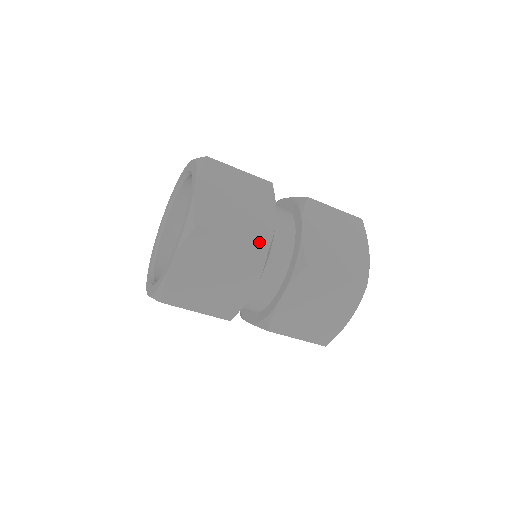
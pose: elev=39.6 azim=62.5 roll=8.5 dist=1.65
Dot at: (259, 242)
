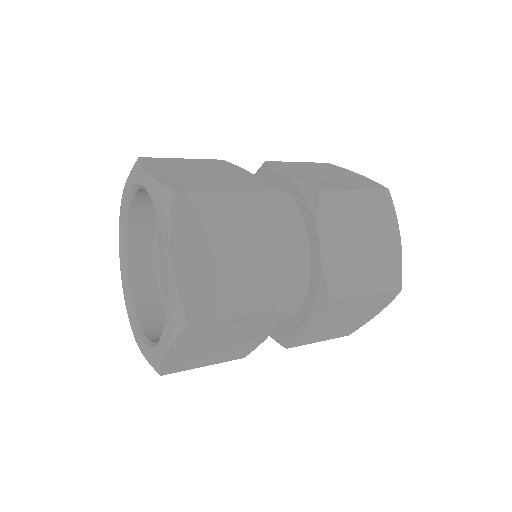
Dot at: (272, 300)
